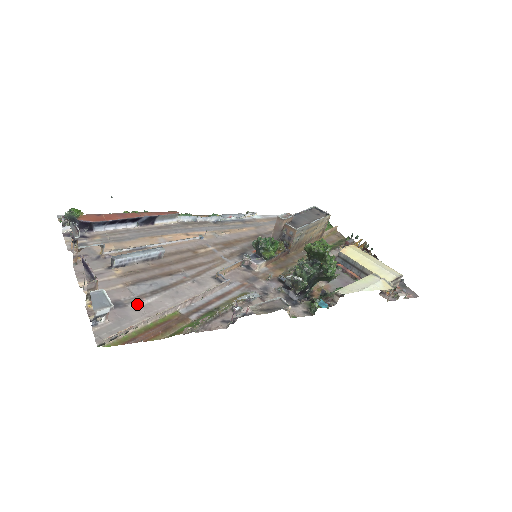
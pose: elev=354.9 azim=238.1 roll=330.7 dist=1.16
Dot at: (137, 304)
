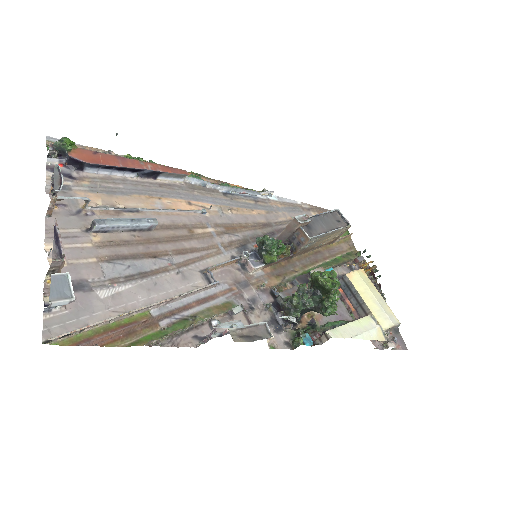
Dot at: (105, 291)
